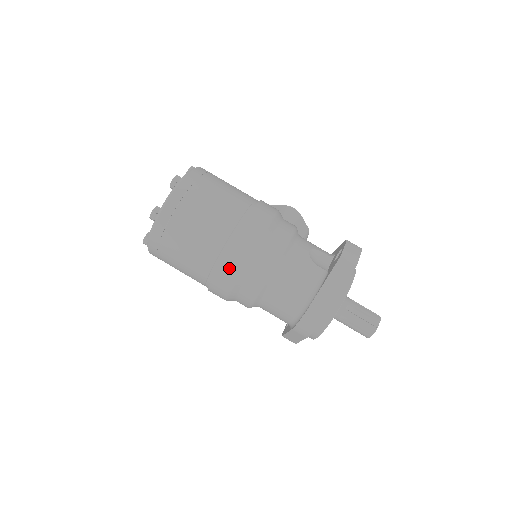
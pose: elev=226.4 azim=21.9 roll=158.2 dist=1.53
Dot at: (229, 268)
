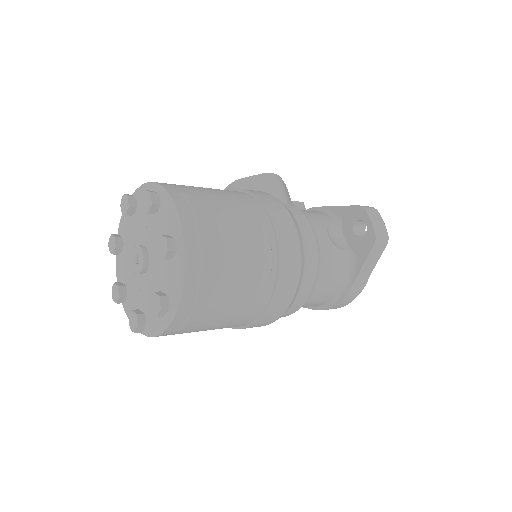
Dot at: (274, 313)
